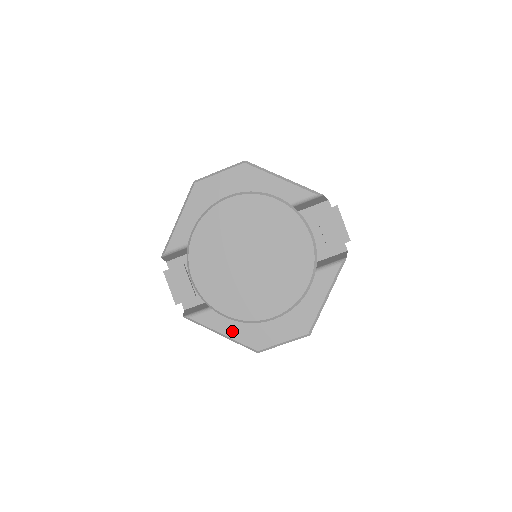
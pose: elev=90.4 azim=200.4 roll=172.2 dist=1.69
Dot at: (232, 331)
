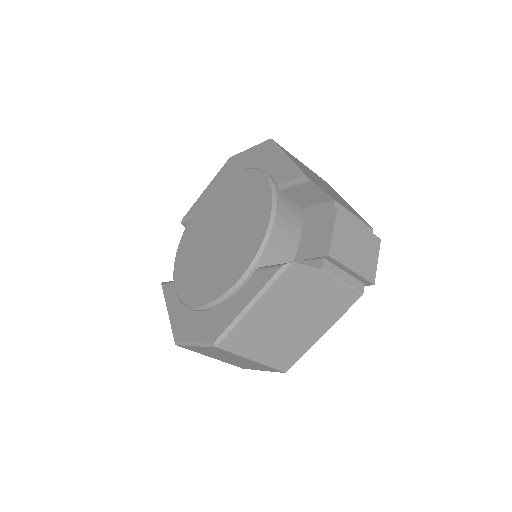
Dot at: (173, 310)
